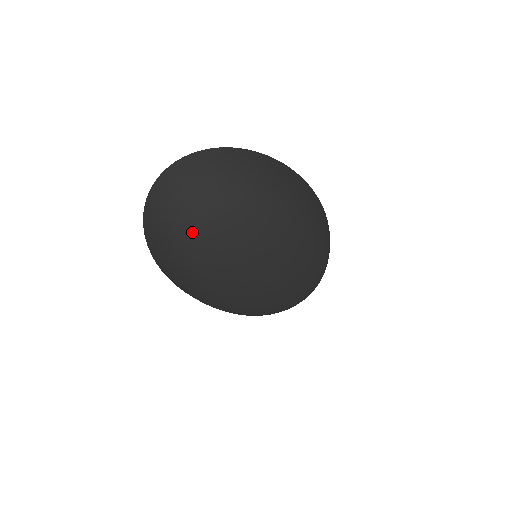
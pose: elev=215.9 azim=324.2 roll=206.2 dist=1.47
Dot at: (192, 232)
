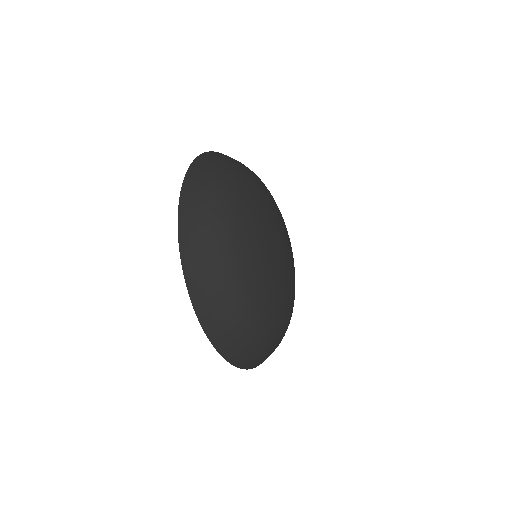
Dot at: (239, 179)
